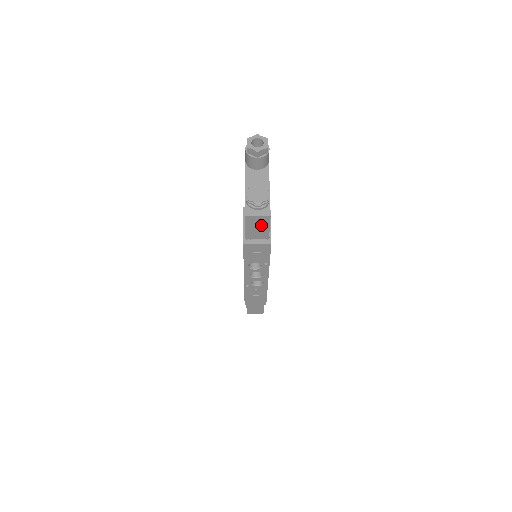
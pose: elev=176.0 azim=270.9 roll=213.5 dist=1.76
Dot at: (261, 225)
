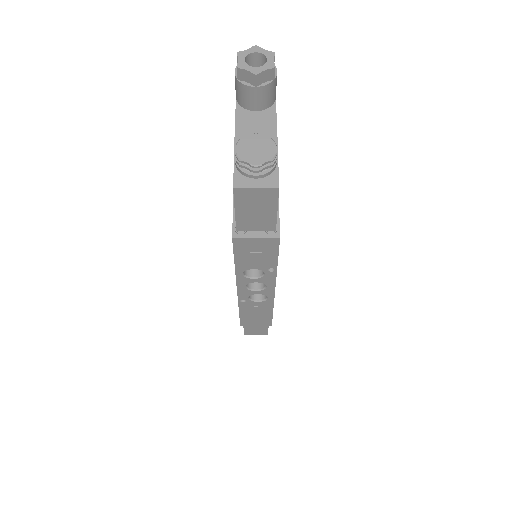
Dot at: (262, 206)
